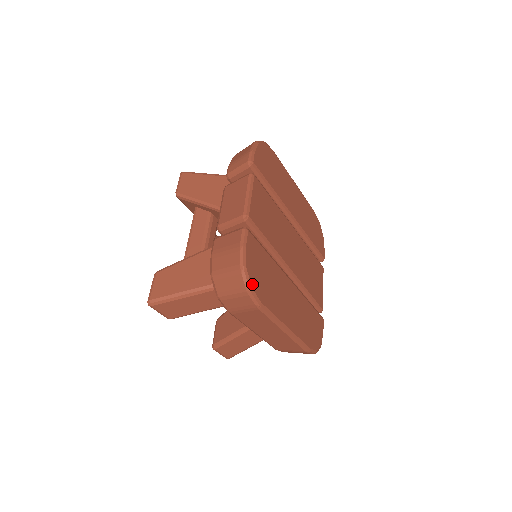
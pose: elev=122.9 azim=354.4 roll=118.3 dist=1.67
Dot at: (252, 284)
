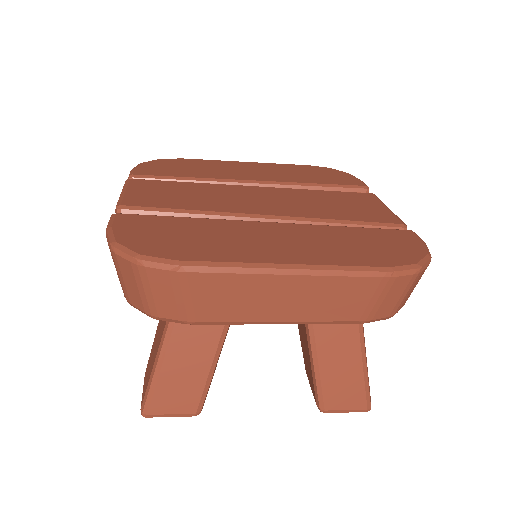
Dot at: (139, 251)
